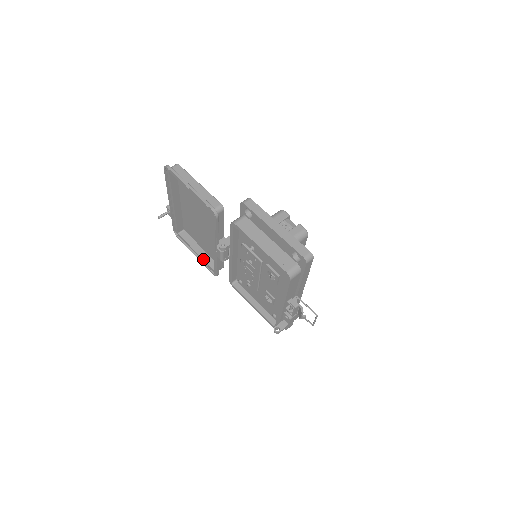
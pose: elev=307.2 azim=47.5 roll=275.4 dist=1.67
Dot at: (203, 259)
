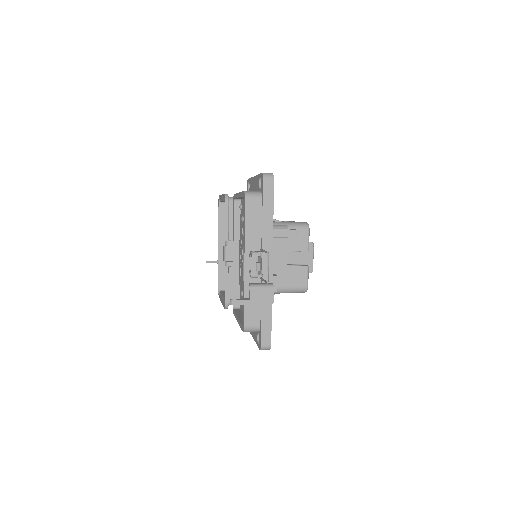
Dot at: (224, 298)
